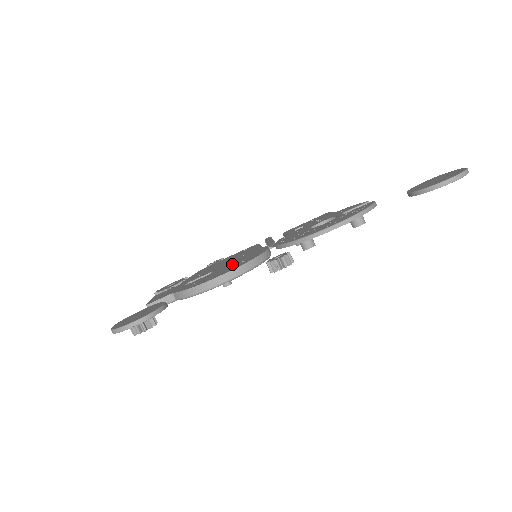
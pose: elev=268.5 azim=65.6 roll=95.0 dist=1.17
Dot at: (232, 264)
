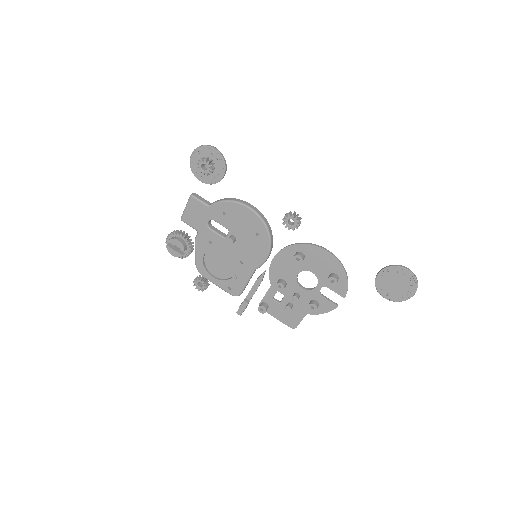
Dot at: occluded
